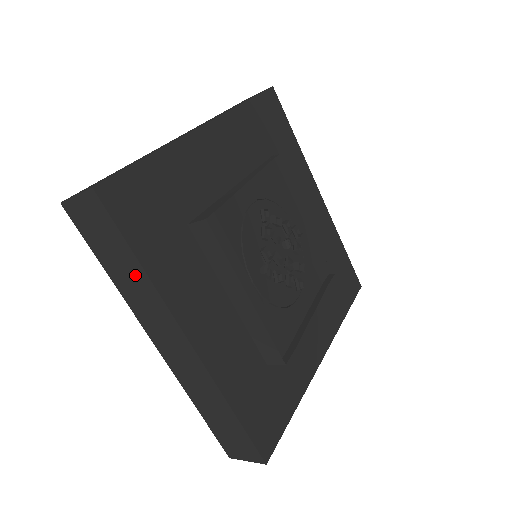
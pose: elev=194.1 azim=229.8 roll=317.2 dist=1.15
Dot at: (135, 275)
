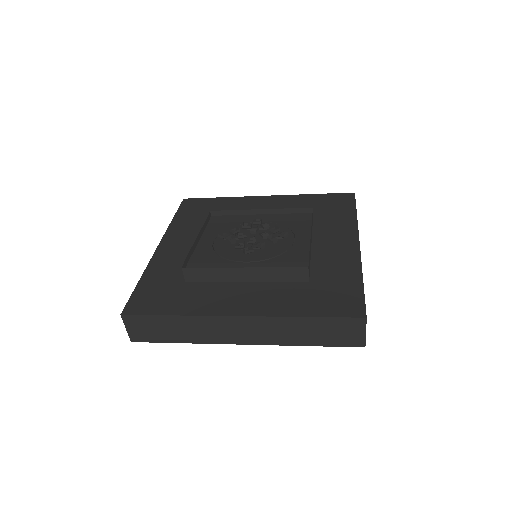
Dot at: (181, 324)
